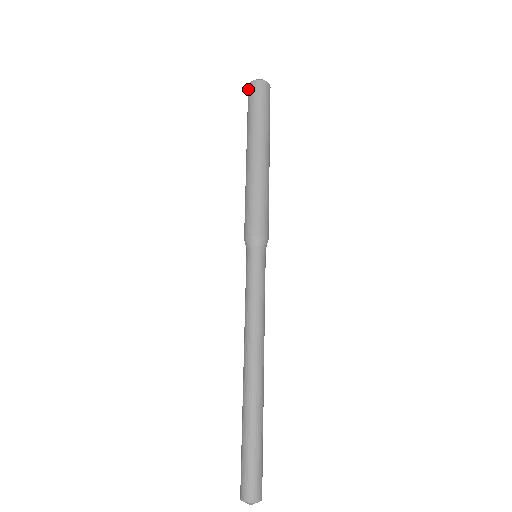
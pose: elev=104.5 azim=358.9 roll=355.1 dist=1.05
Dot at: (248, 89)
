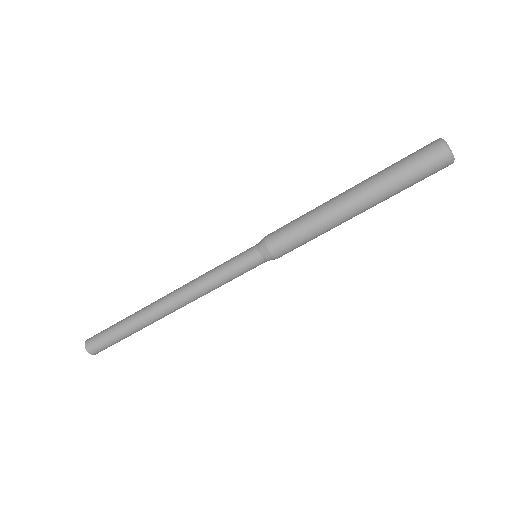
Dot at: (432, 142)
